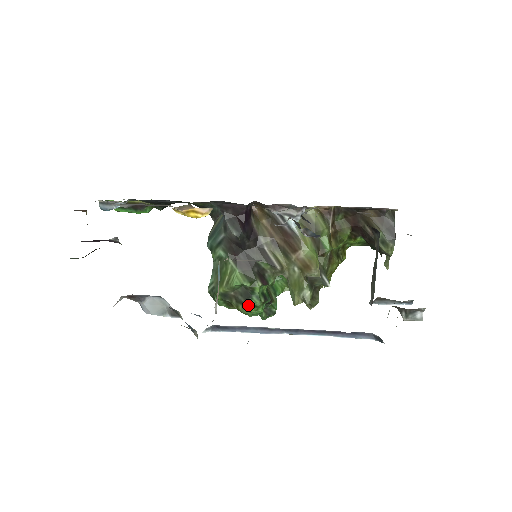
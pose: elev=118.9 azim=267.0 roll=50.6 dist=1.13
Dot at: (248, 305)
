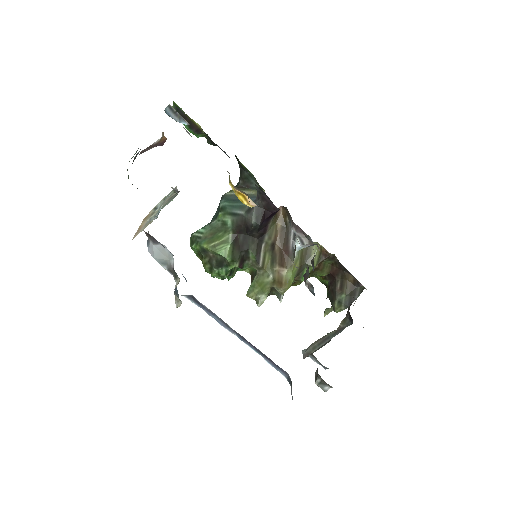
Dot at: (215, 270)
